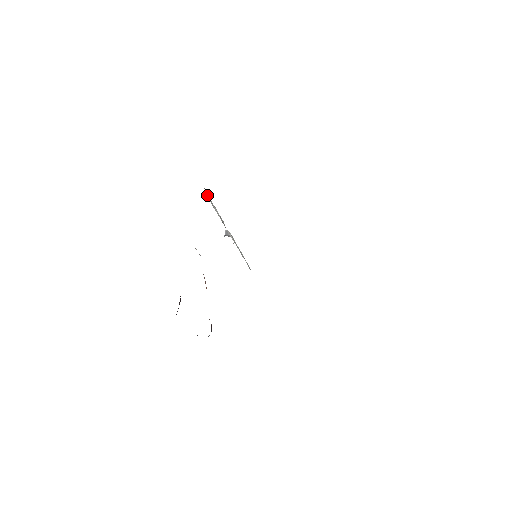
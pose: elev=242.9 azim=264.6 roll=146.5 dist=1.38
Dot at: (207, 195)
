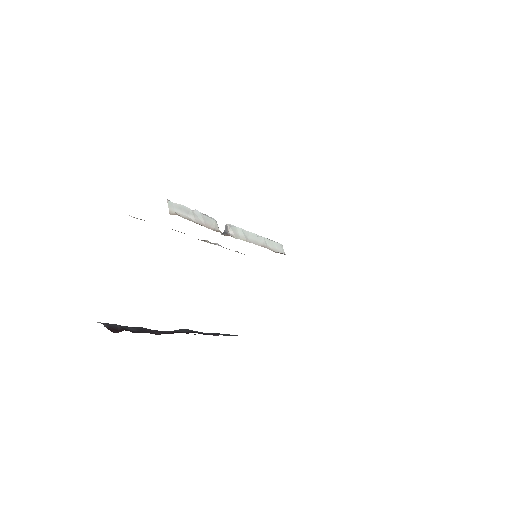
Dot at: (171, 208)
